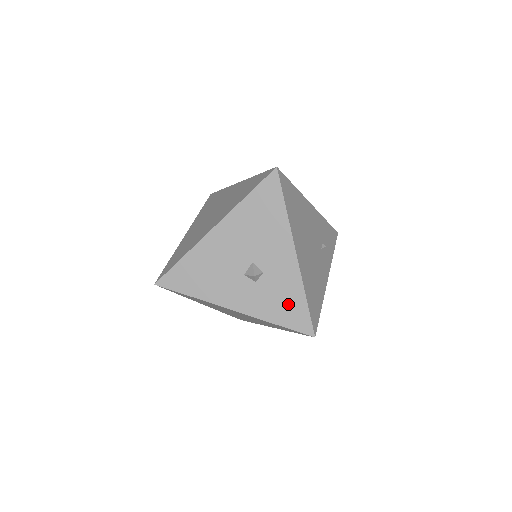
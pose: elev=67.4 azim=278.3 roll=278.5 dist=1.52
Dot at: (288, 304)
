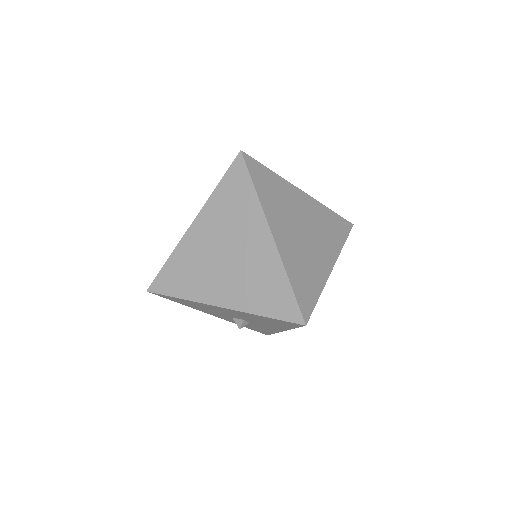
Dot at: (258, 329)
